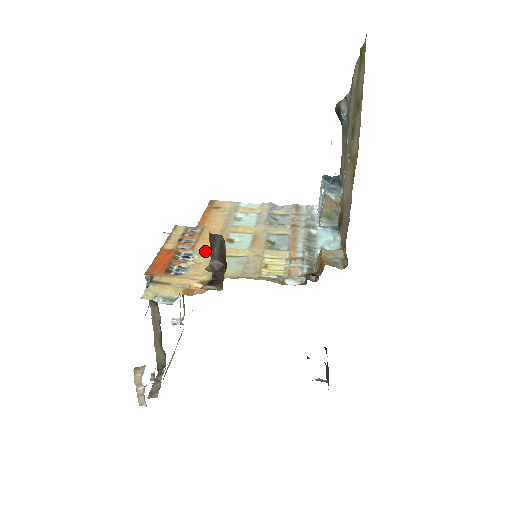
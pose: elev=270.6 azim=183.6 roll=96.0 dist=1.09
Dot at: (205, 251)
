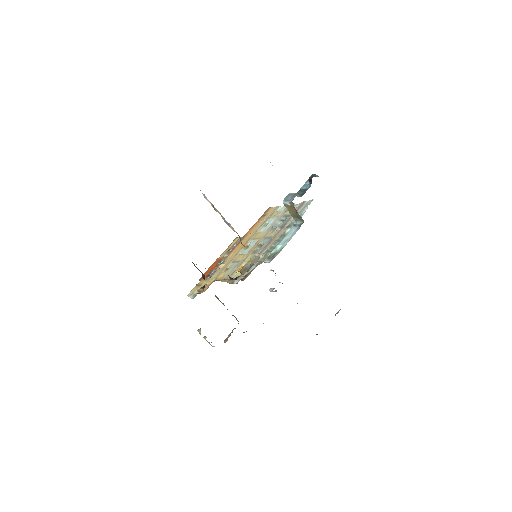
Dot at: (229, 259)
